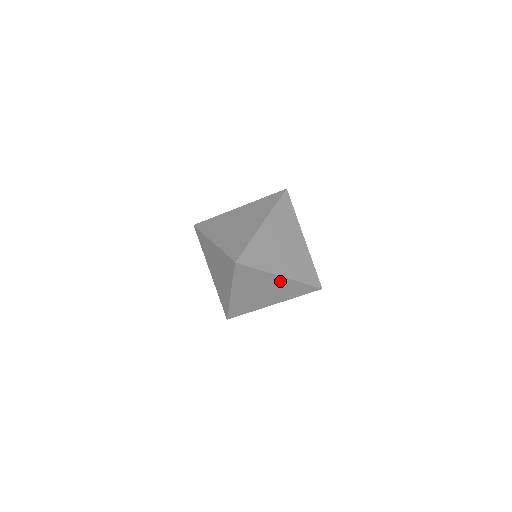
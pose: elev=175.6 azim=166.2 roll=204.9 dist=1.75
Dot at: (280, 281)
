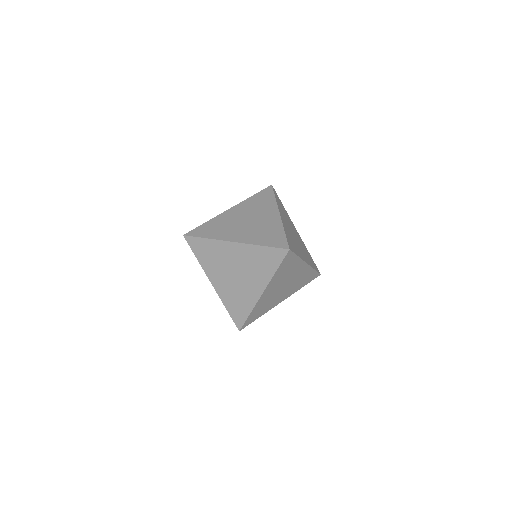
Dot at: (302, 269)
